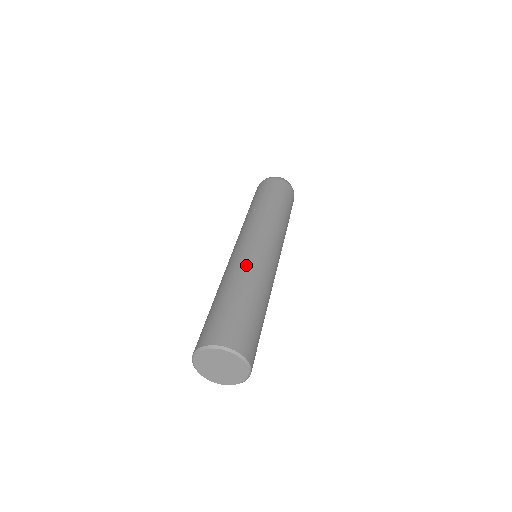
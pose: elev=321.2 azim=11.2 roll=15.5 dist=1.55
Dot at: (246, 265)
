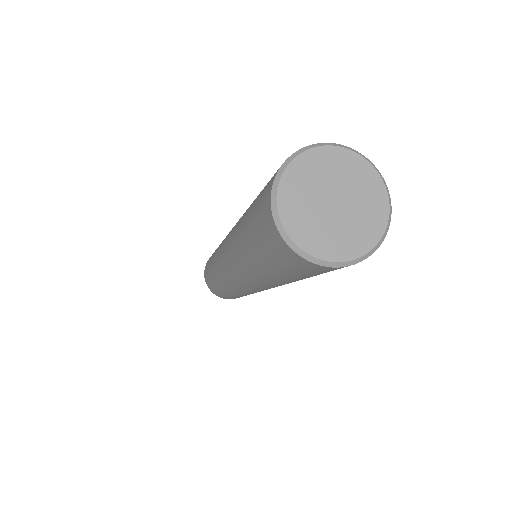
Dot at: occluded
